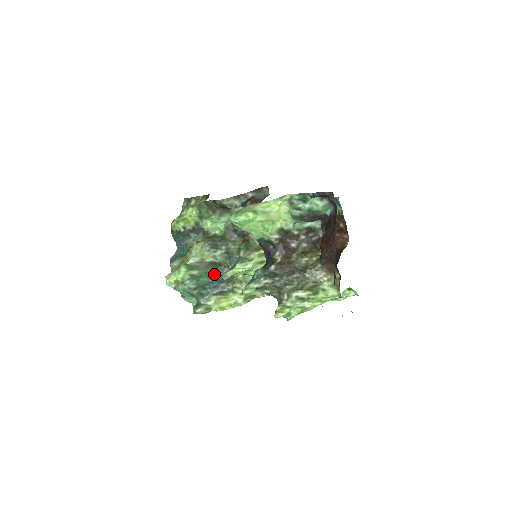
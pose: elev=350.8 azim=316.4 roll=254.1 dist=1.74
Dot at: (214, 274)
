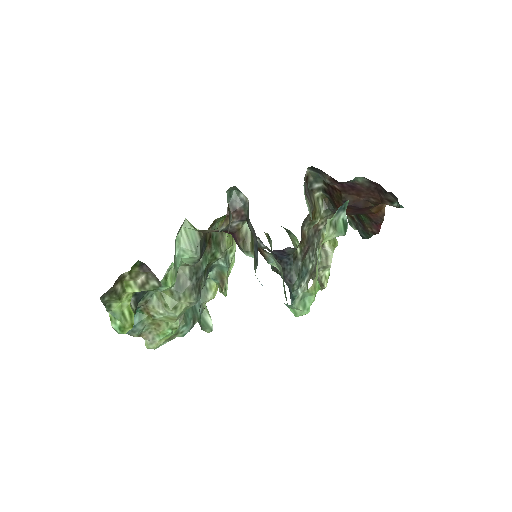
Dot at: occluded
